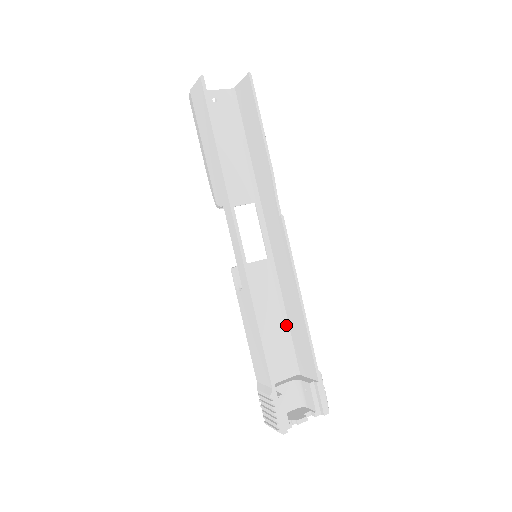
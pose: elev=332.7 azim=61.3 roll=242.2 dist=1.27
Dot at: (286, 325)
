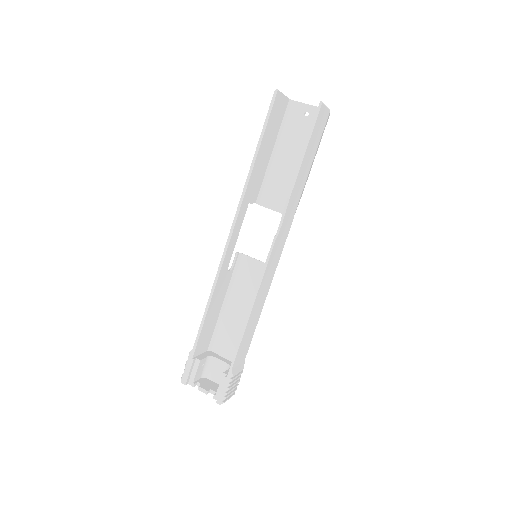
Dot at: occluded
